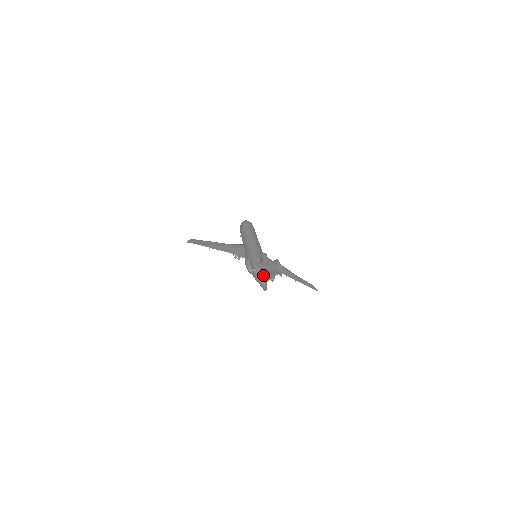
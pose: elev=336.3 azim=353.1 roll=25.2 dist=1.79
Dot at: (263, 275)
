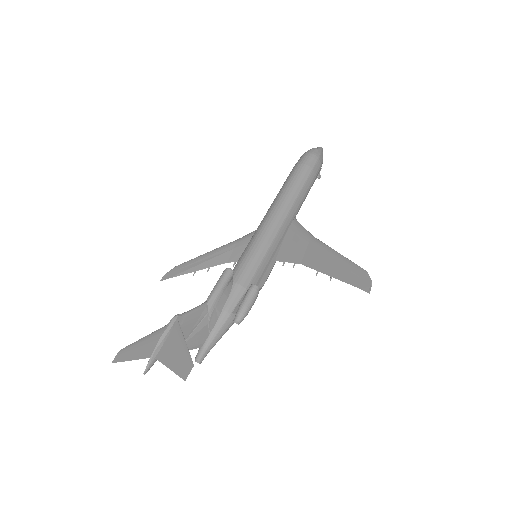
Dot at: occluded
